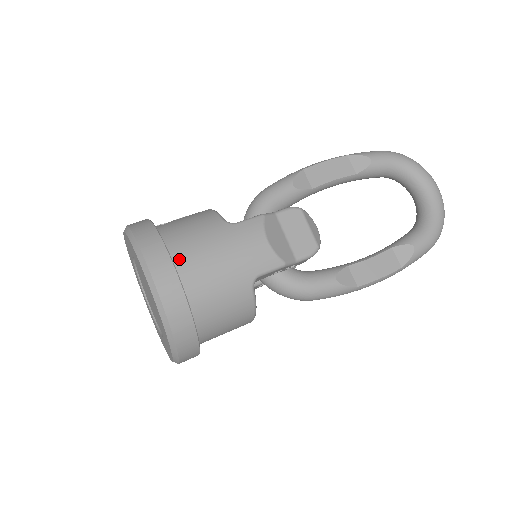
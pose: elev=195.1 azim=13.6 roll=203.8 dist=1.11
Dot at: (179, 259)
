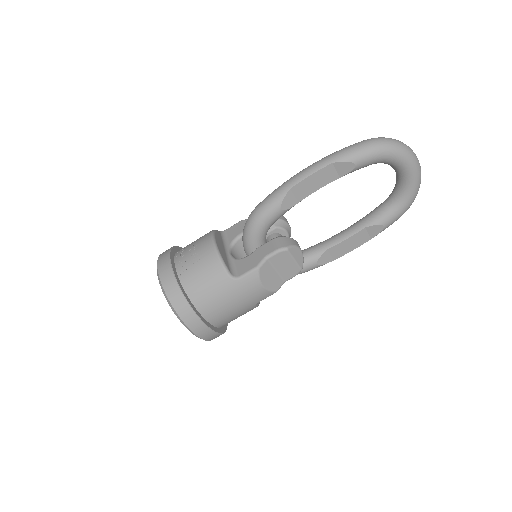
Dot at: (205, 312)
